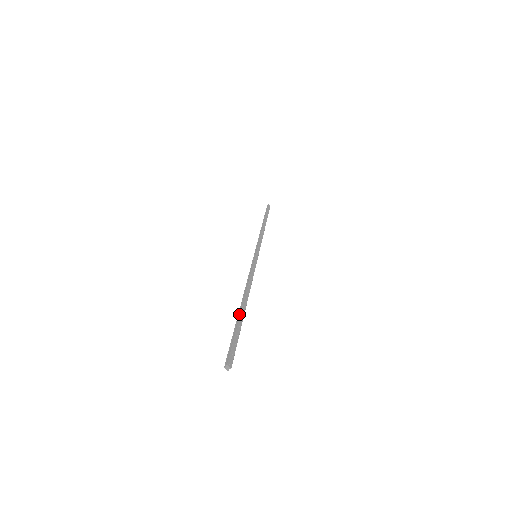
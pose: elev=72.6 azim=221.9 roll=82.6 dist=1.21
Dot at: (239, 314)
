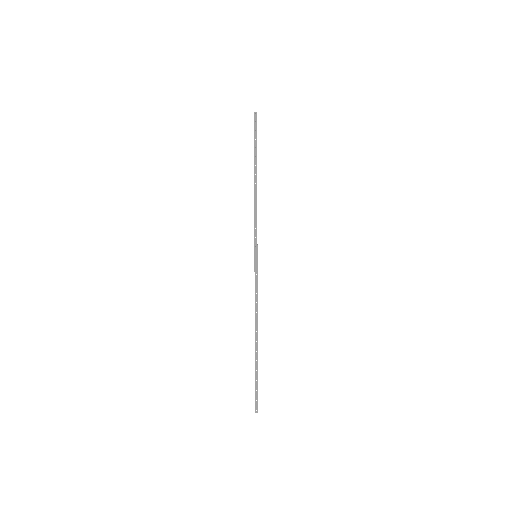
Dot at: (255, 356)
